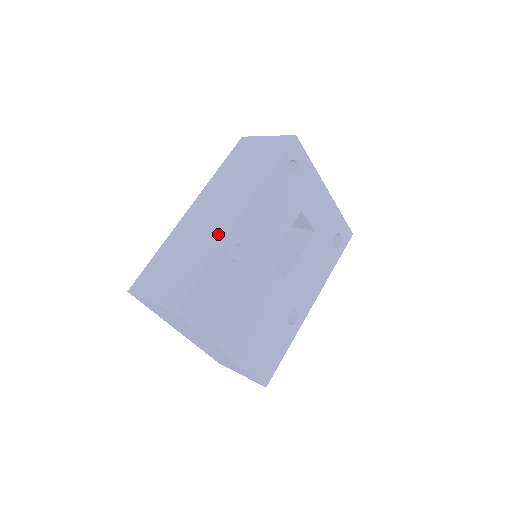
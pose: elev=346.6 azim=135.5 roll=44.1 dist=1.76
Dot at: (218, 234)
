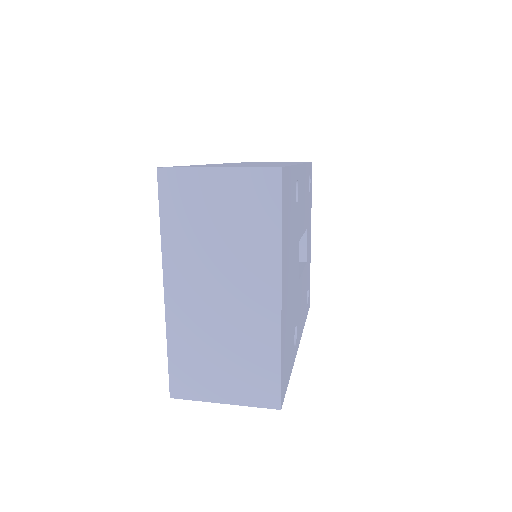
Dot at: (283, 164)
